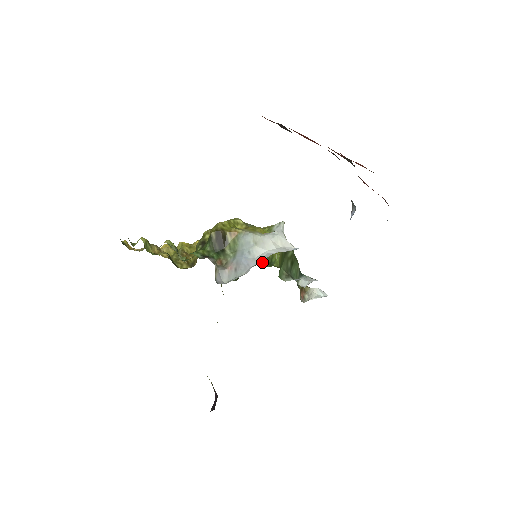
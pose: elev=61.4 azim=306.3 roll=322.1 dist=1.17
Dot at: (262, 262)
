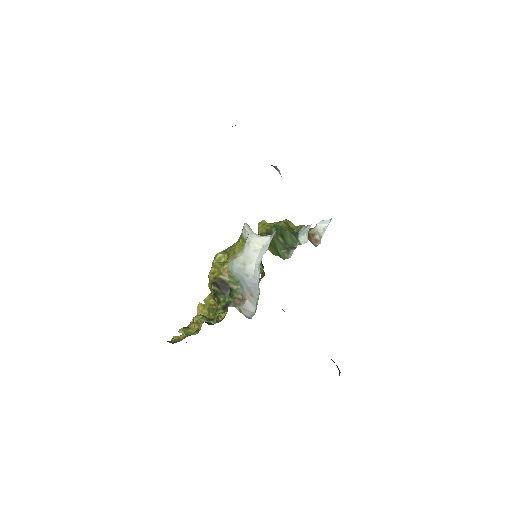
Dot at: occluded
